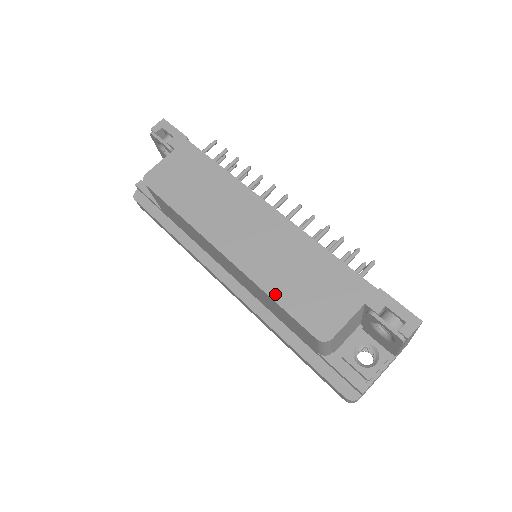
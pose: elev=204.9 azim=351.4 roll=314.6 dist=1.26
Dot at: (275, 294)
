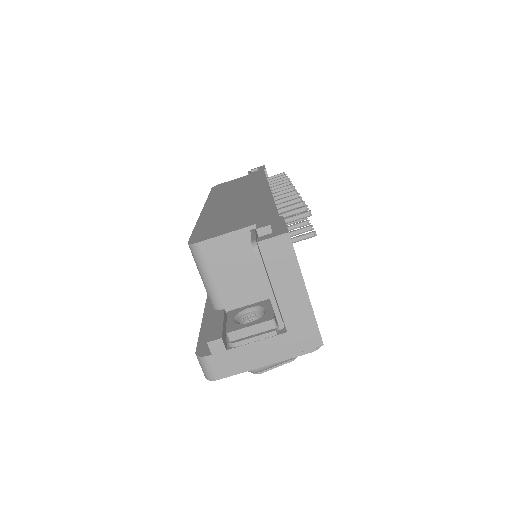
Dot at: (201, 222)
